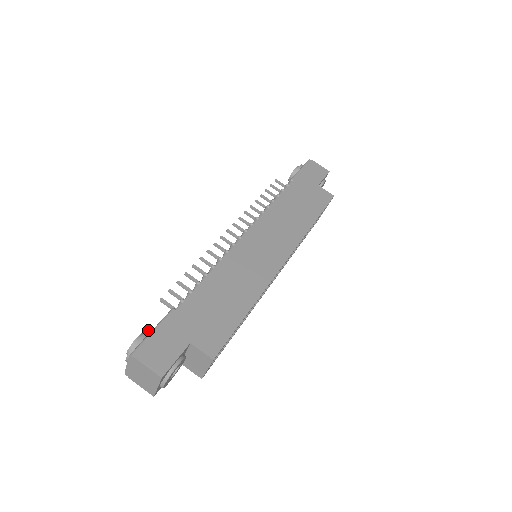
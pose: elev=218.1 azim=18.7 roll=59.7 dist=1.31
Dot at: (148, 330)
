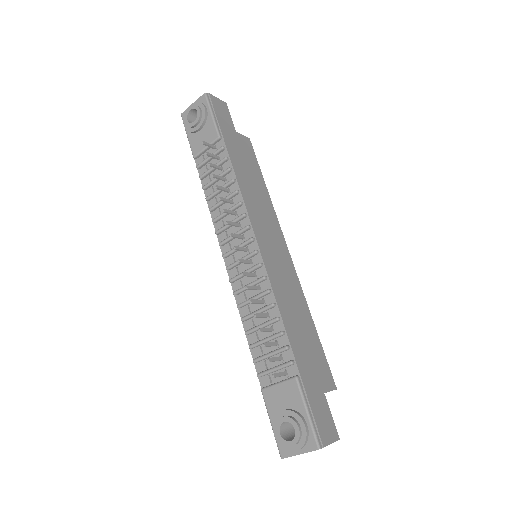
Dot at: (297, 413)
